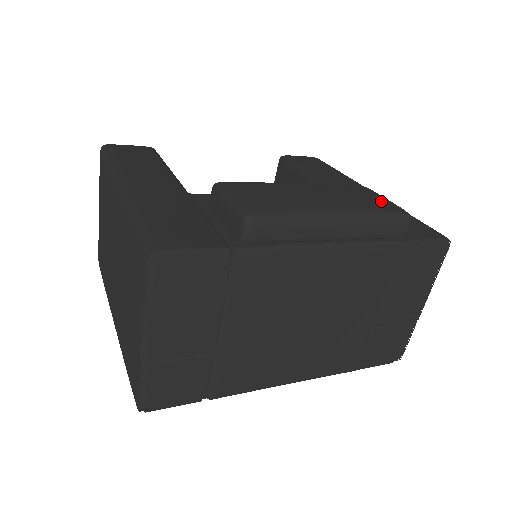
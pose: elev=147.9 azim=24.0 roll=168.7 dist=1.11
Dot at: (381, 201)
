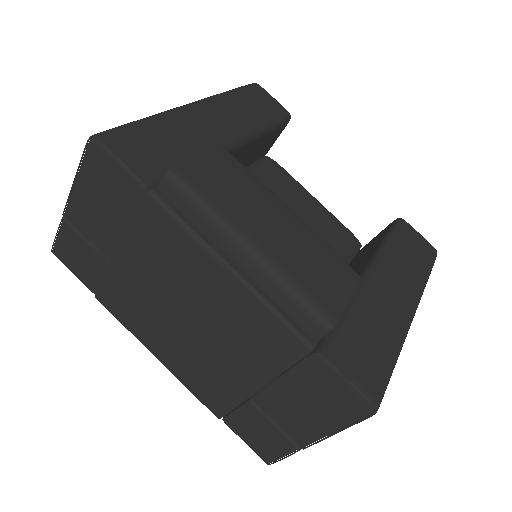
Dot at: (331, 292)
